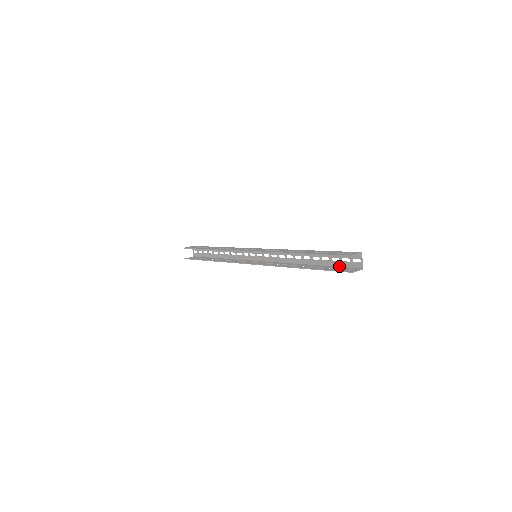
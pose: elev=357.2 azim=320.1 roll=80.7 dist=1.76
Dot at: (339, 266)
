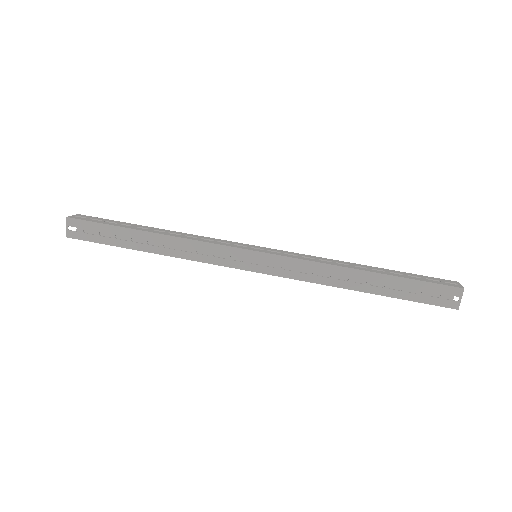
Dot at: (419, 277)
